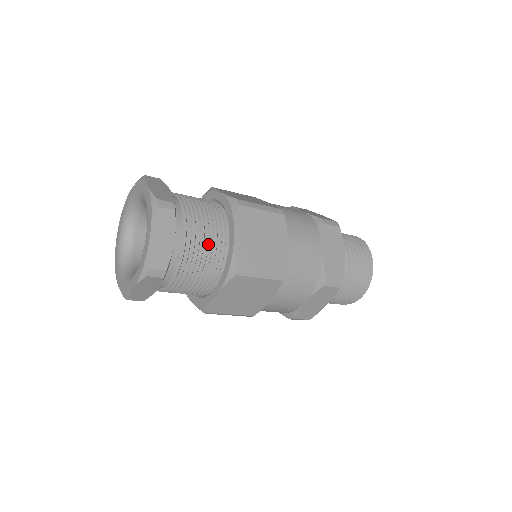
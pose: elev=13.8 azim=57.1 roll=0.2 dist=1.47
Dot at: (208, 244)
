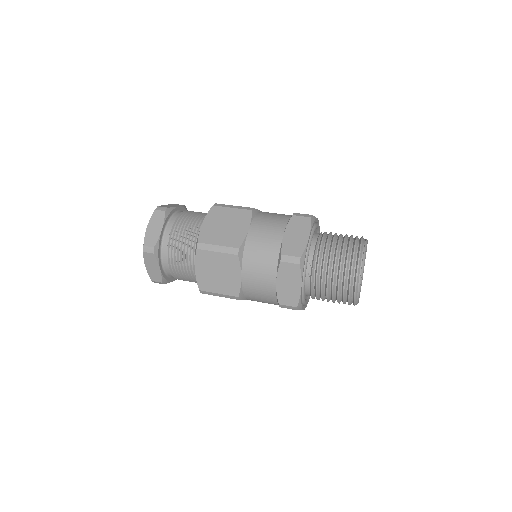
Dot at: occluded
